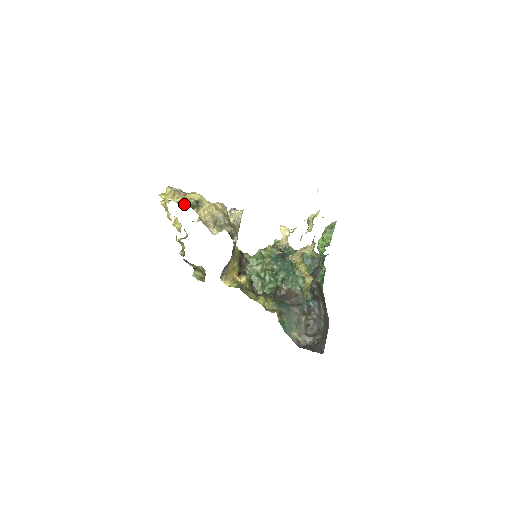
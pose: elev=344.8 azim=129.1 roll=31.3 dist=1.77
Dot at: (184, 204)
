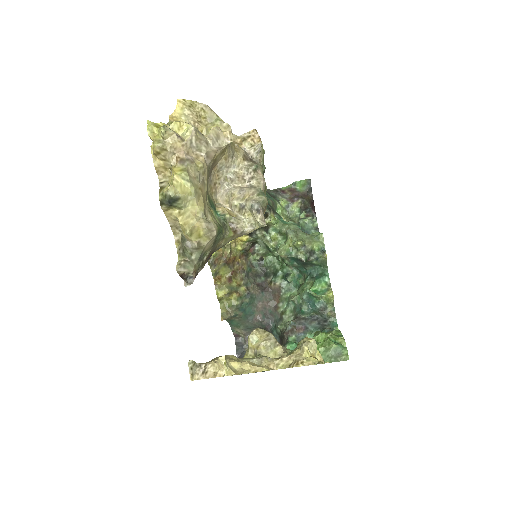
Dot at: (166, 175)
